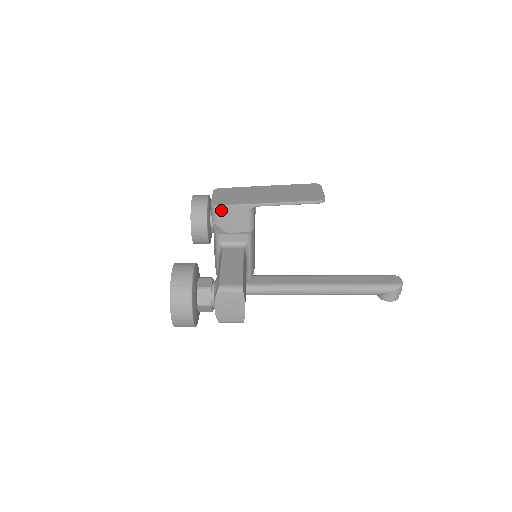
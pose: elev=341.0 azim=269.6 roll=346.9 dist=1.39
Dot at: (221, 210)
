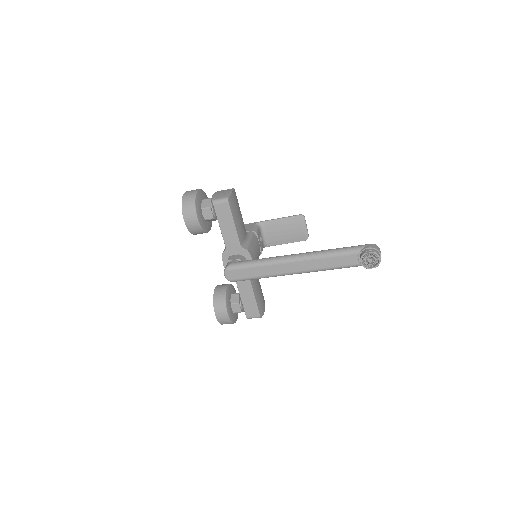
Dot at: occluded
